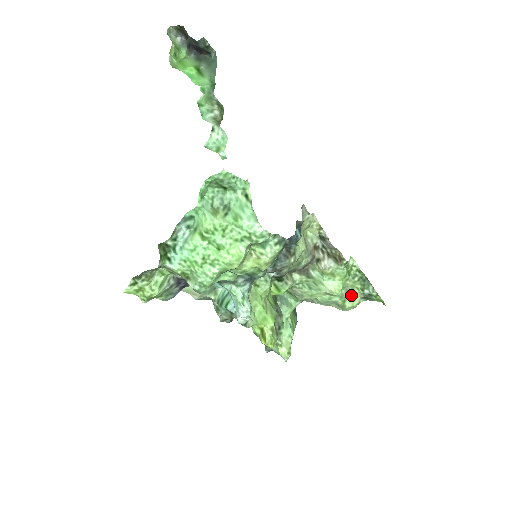
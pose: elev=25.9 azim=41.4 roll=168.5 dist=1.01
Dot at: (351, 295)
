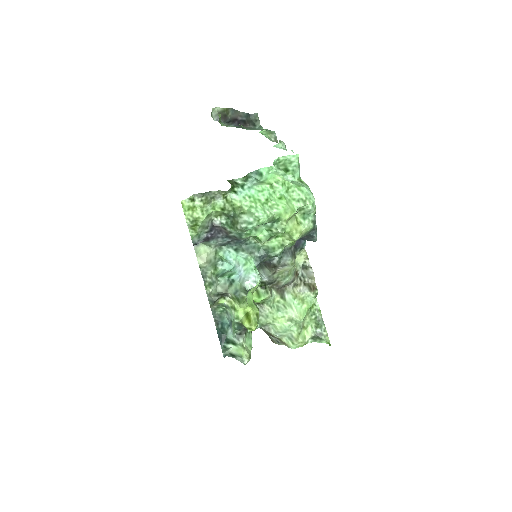
Dot at: (304, 332)
